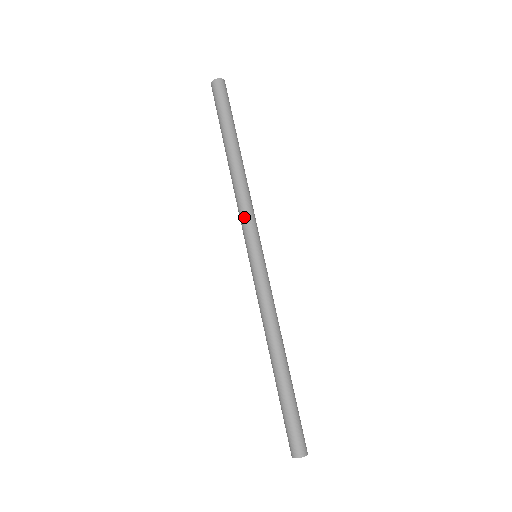
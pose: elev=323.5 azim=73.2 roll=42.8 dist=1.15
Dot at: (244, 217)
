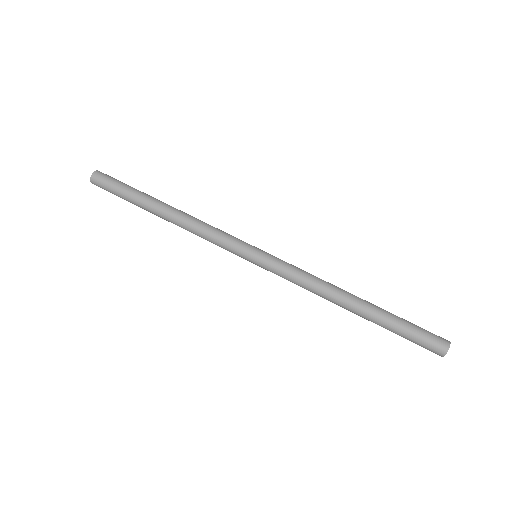
Dot at: (221, 233)
